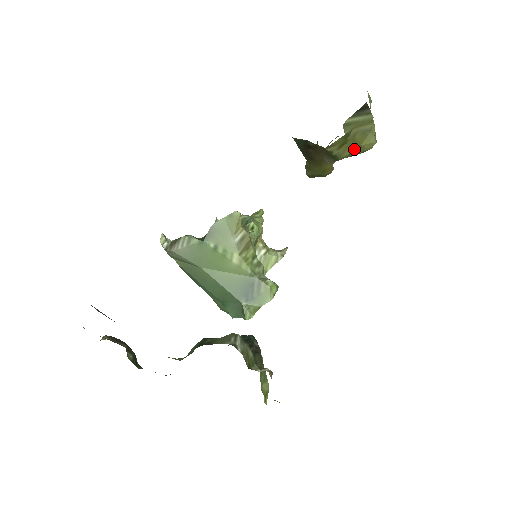
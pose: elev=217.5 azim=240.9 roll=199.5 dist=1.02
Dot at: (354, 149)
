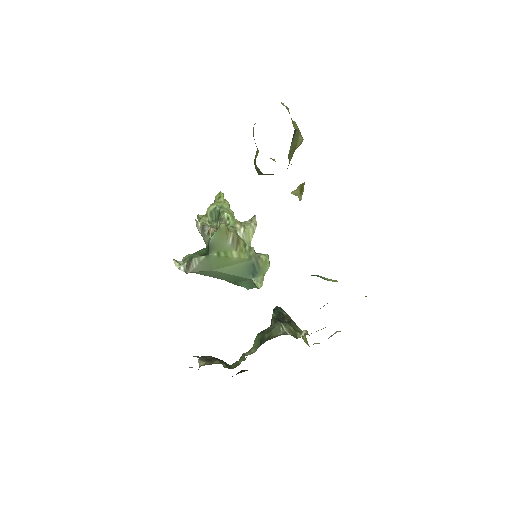
Dot at: (292, 156)
